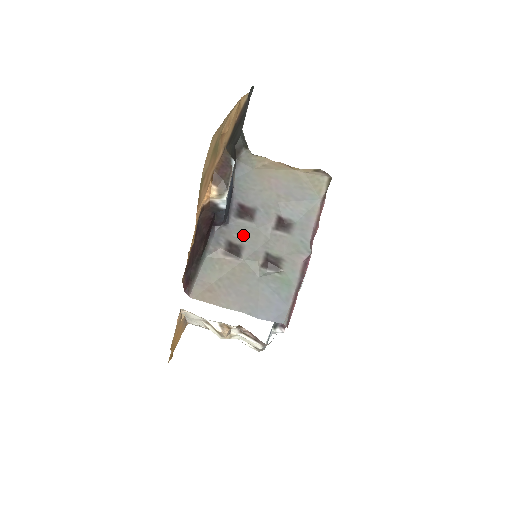
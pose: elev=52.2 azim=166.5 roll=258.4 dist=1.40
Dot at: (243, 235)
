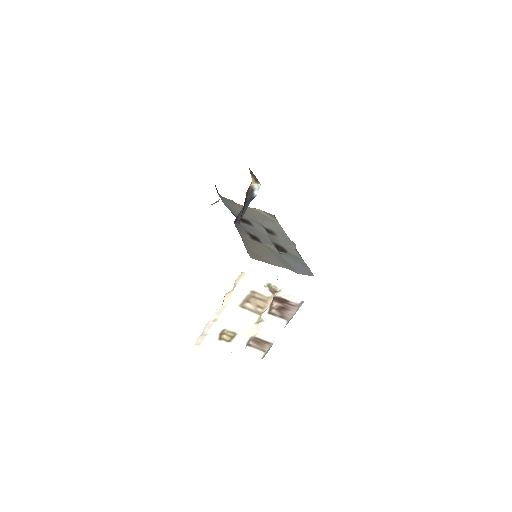
Dot at: (253, 232)
